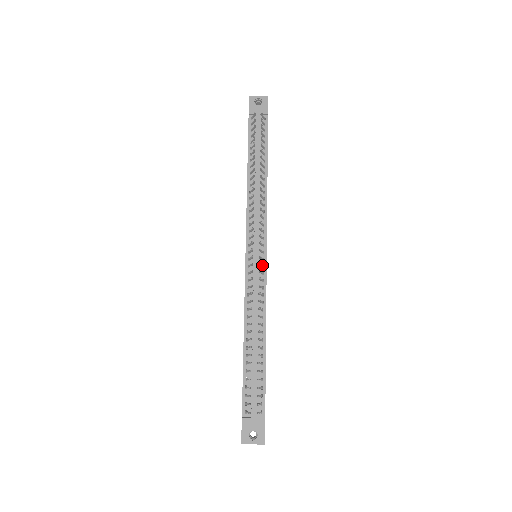
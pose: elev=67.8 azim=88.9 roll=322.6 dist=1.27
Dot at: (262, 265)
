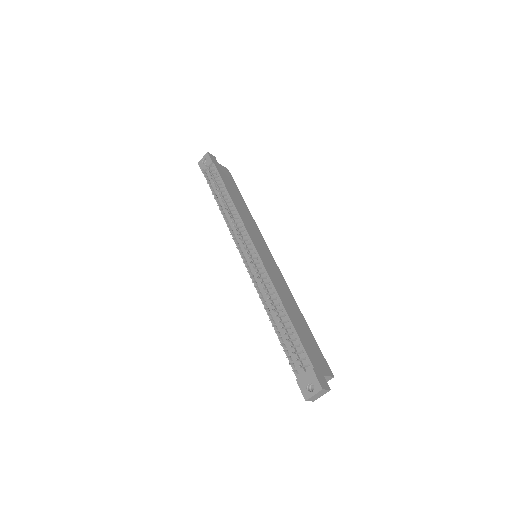
Dot at: (254, 258)
